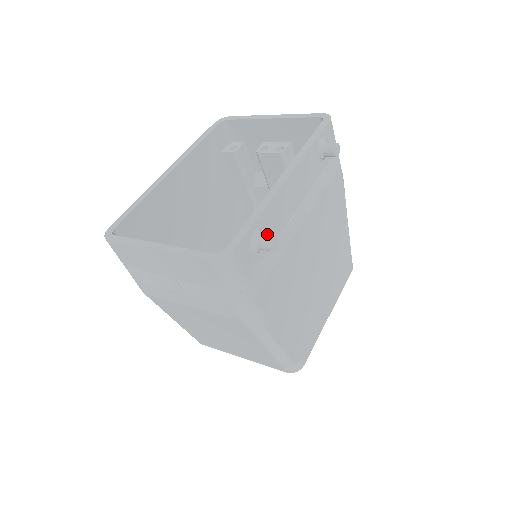
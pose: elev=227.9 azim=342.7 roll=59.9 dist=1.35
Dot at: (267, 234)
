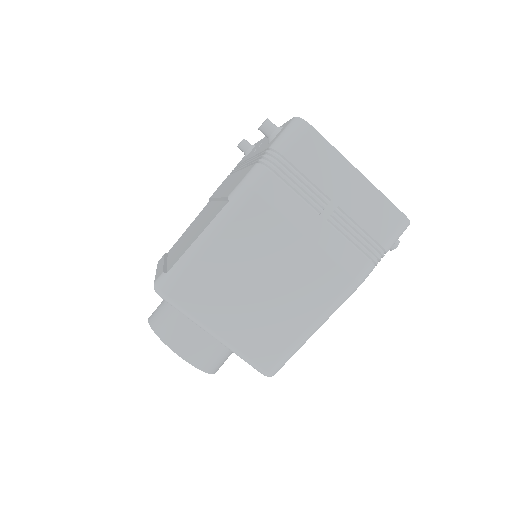
Dot at: occluded
